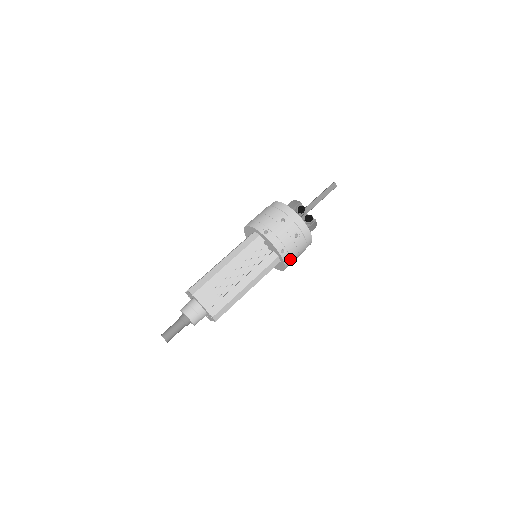
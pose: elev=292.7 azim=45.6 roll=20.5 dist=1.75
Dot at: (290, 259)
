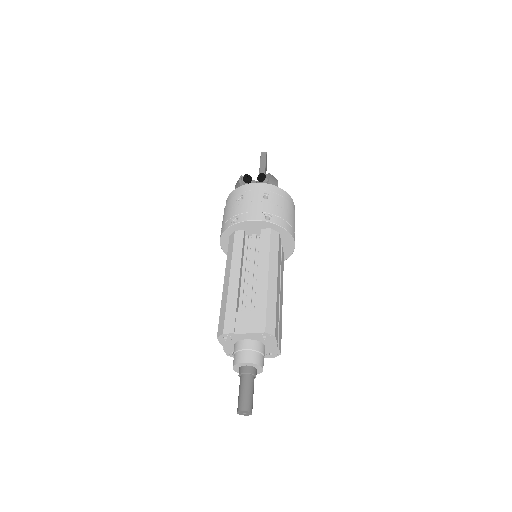
Dot at: (284, 221)
